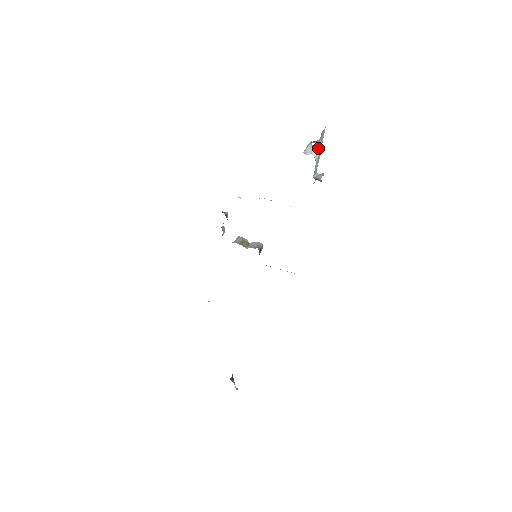
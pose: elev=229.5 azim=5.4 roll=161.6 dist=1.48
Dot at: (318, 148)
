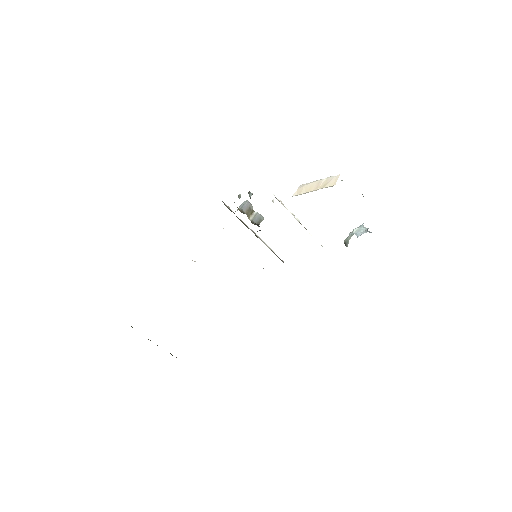
Dot at: (366, 231)
